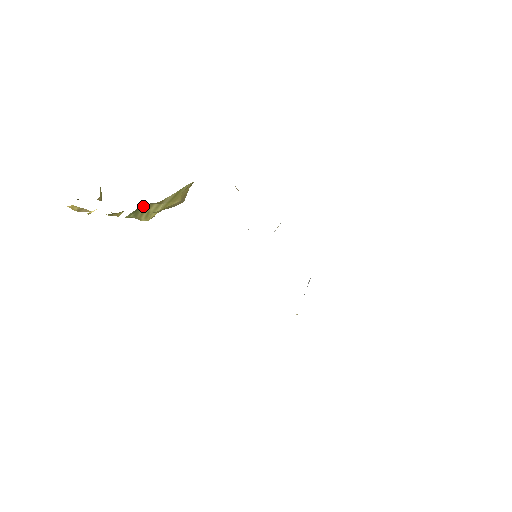
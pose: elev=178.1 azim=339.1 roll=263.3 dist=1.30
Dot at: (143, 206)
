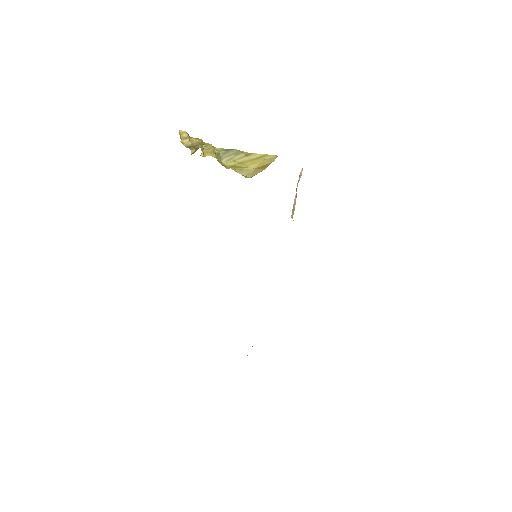
Dot at: (234, 151)
